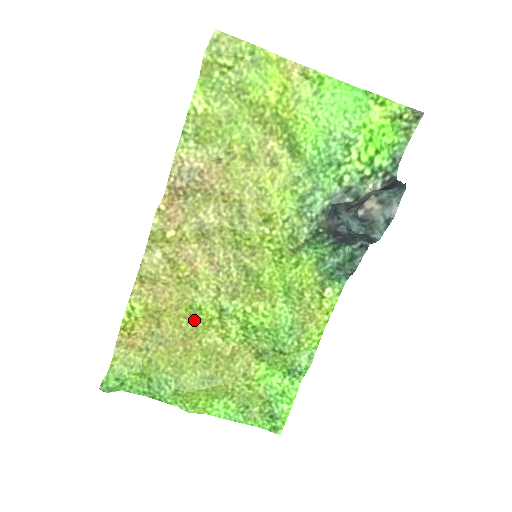
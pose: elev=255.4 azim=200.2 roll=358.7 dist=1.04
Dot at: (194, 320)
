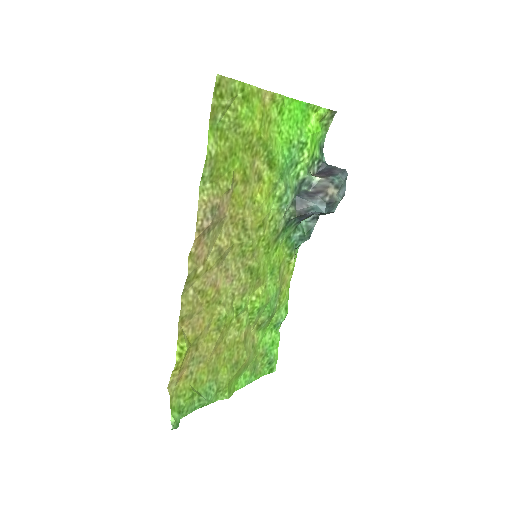
Dot at: (221, 328)
